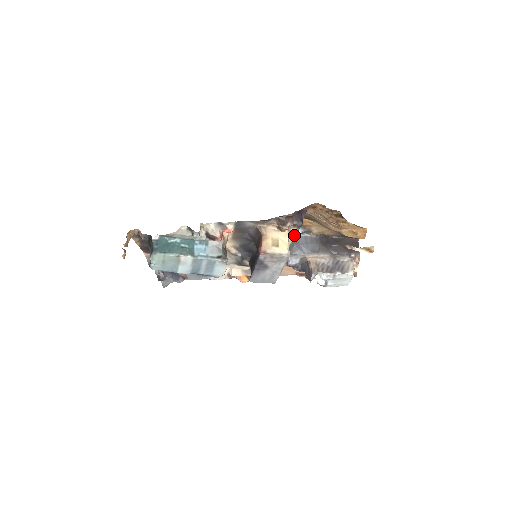
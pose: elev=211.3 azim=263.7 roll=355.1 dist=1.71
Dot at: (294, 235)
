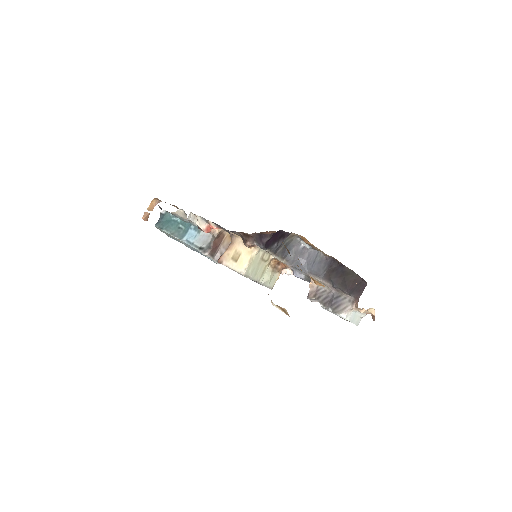
Dot at: (271, 253)
